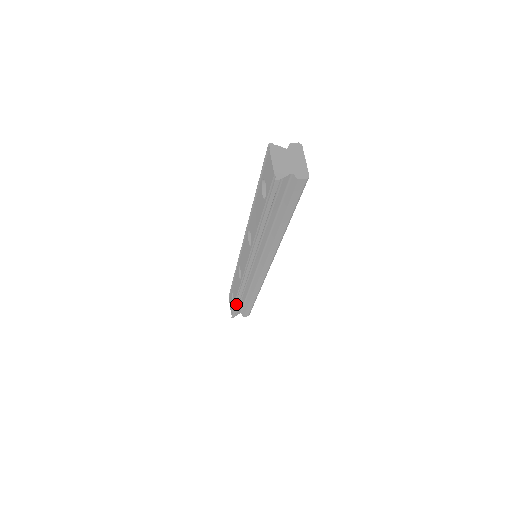
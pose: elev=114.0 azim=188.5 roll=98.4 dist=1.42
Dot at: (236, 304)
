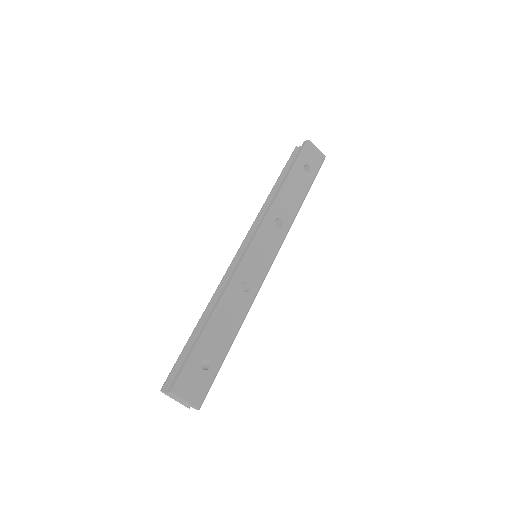
Dot at: occluded
